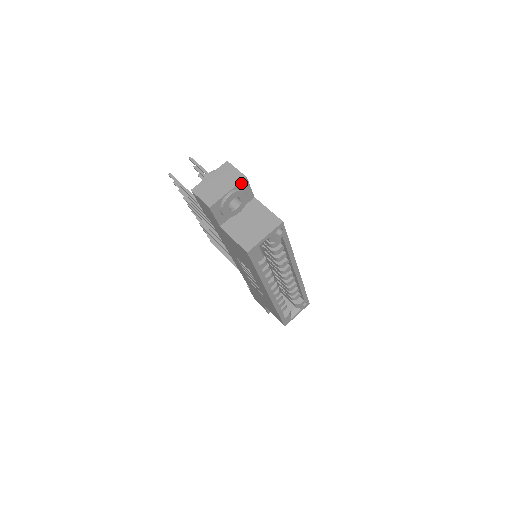
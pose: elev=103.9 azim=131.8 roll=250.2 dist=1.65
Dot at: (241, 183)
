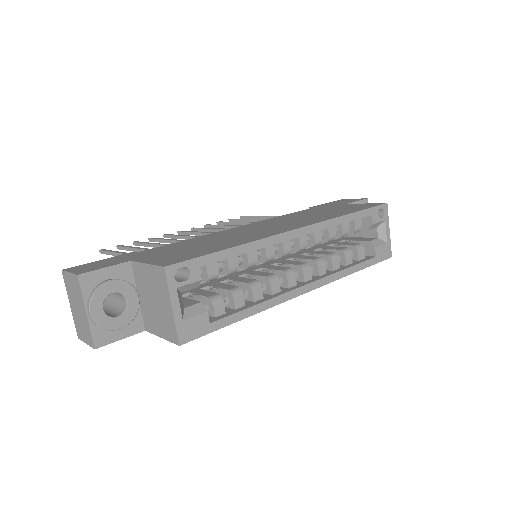
Dot at: (84, 286)
